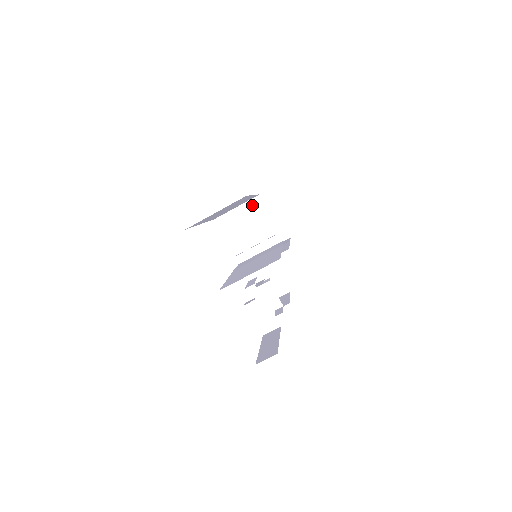
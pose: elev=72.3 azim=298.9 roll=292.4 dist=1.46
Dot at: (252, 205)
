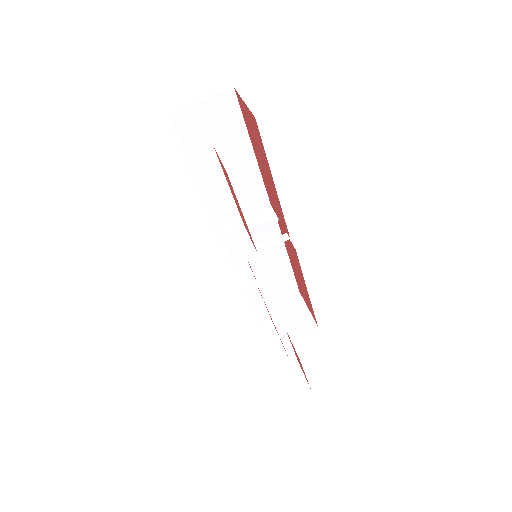
Dot at: (261, 214)
